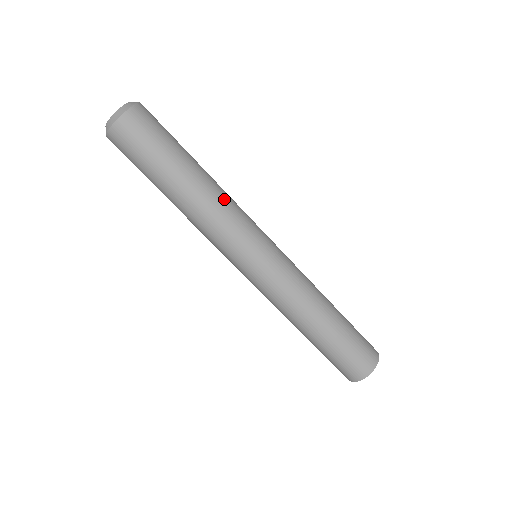
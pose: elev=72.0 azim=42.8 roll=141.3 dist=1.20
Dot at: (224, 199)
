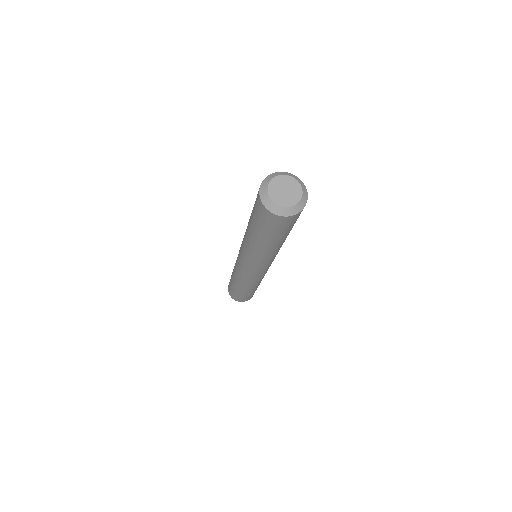
Dot at: (276, 253)
